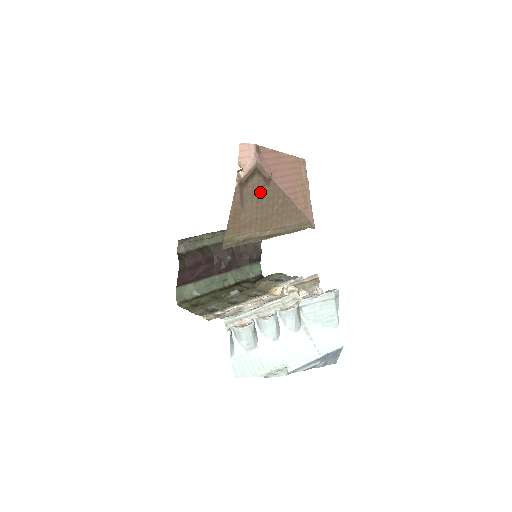
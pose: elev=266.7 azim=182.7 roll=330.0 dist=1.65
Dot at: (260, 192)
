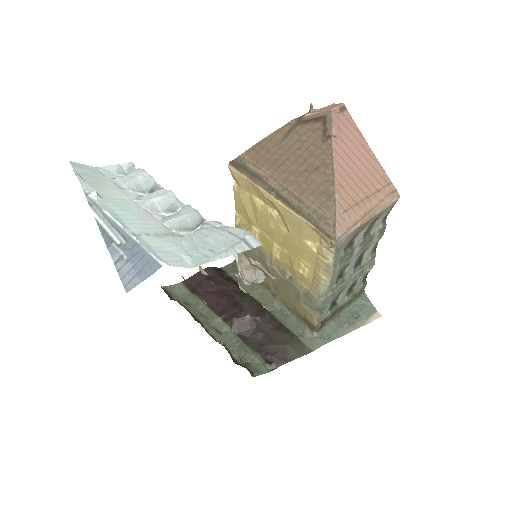
Dot at: (310, 142)
